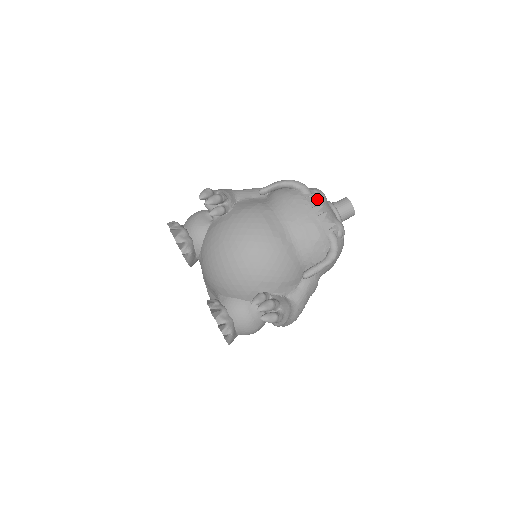
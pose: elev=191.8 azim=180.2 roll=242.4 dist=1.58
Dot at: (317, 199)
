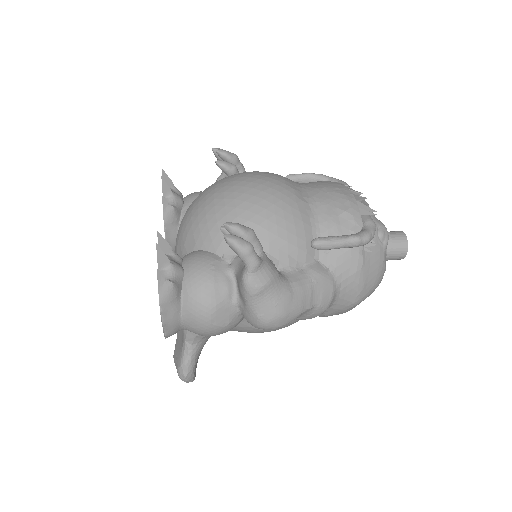
Dot at: occluded
